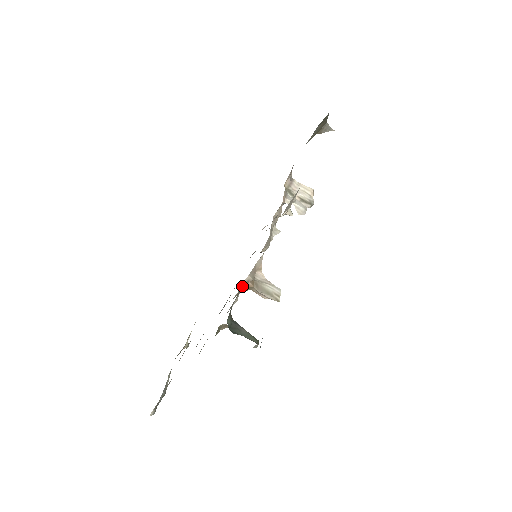
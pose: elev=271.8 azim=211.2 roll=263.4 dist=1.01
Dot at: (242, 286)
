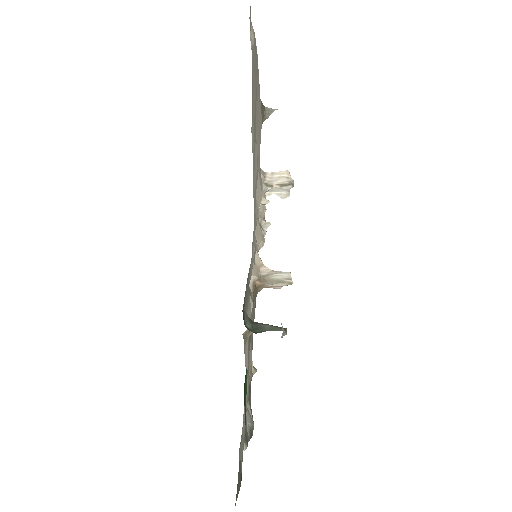
Dot at: (252, 288)
